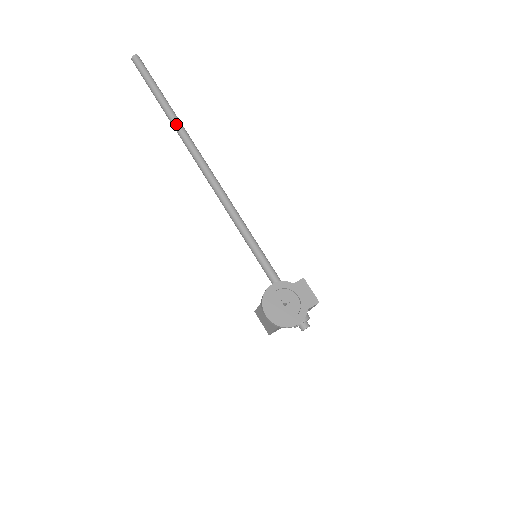
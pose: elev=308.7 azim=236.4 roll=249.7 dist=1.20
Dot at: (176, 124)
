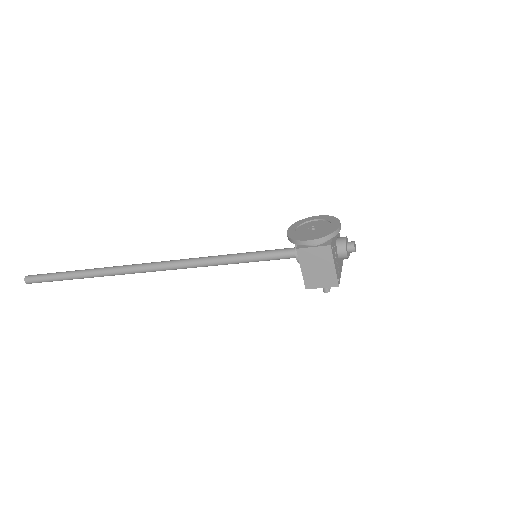
Dot at: (100, 270)
